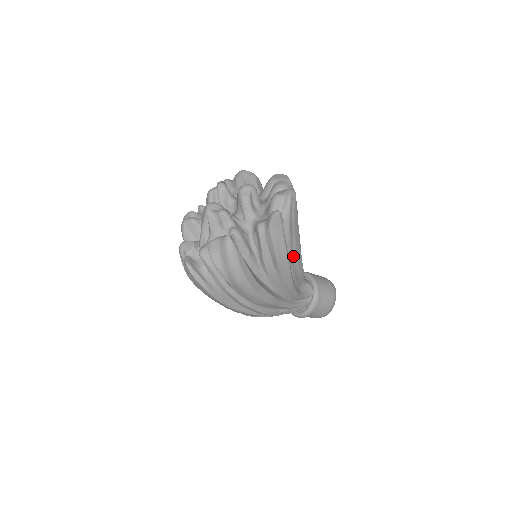
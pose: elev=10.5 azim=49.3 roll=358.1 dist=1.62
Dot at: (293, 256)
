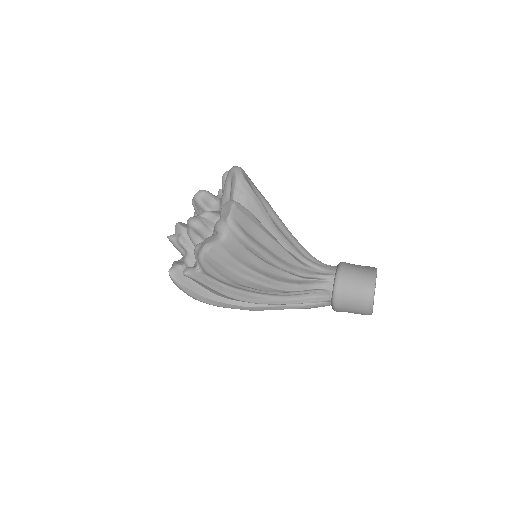
Dot at: (250, 288)
